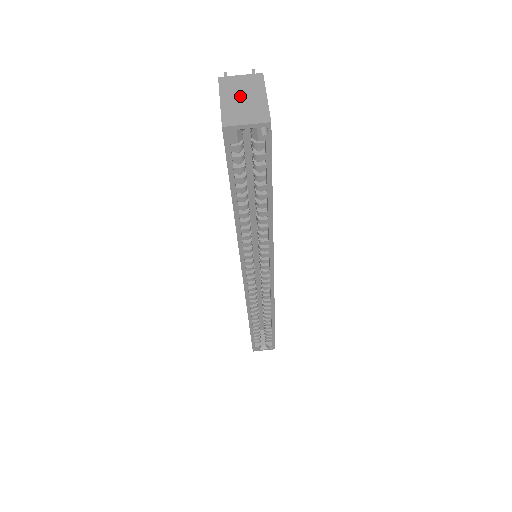
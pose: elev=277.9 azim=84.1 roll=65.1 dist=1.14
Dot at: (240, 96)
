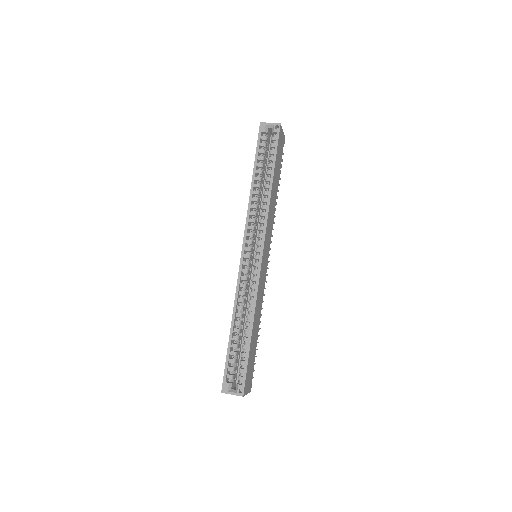
Dot at: occluded
